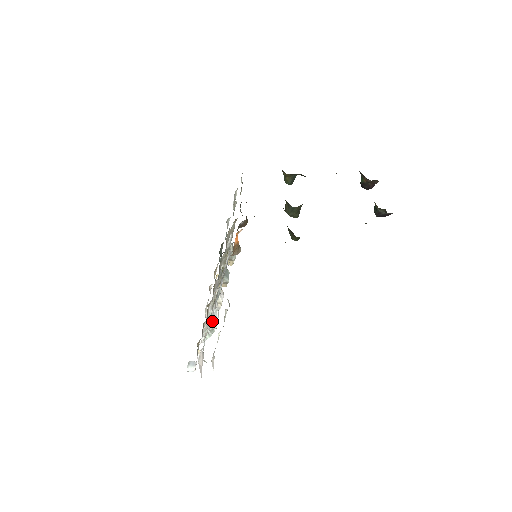
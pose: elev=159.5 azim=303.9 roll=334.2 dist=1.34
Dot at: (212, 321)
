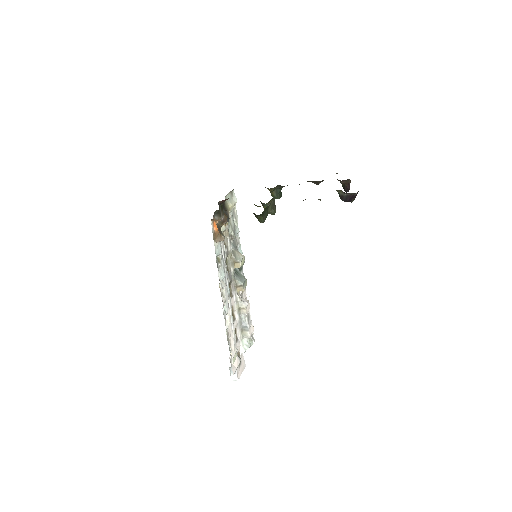
Dot at: (244, 329)
